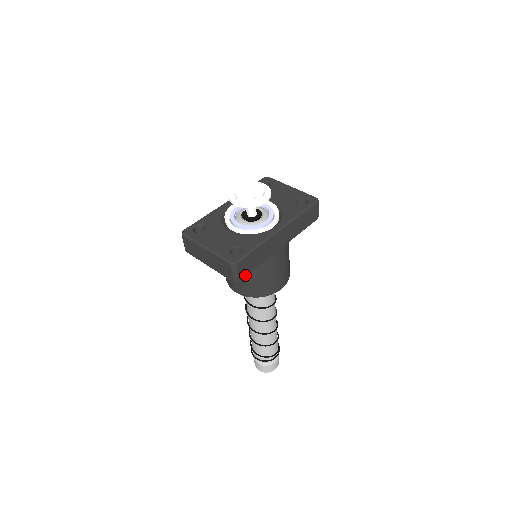
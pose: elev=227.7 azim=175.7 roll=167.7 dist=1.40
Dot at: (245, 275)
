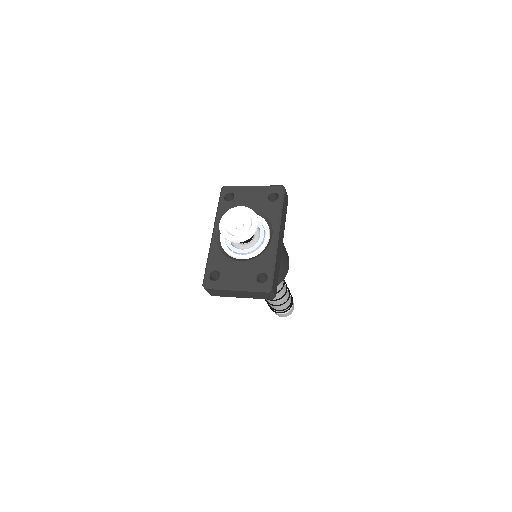
Dot at: (276, 288)
